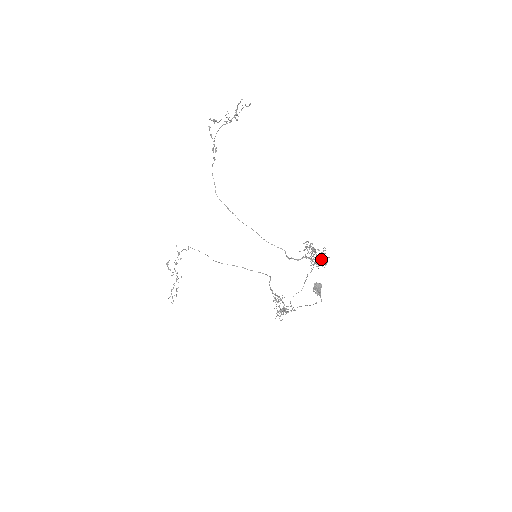
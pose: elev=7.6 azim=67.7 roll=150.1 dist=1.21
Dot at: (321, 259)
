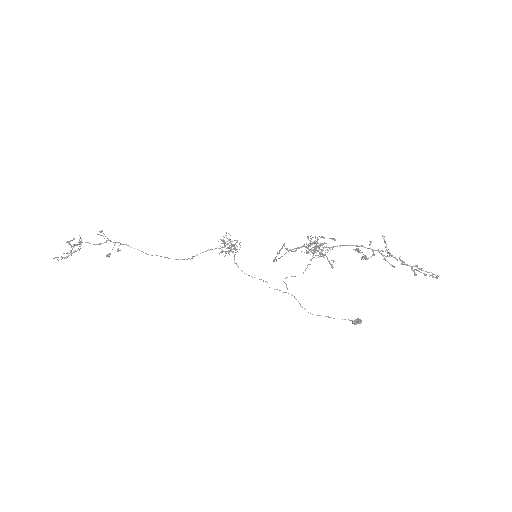
Dot at: (320, 249)
